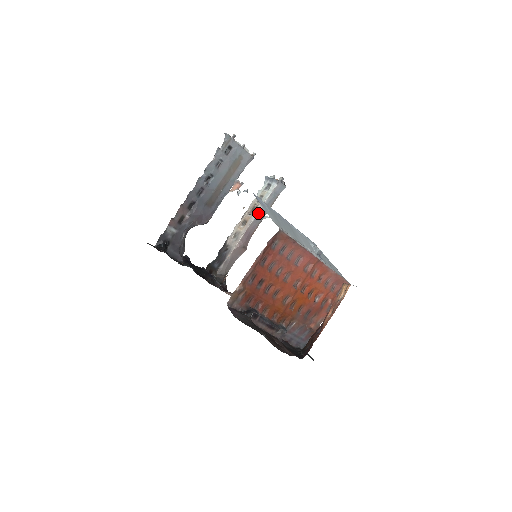
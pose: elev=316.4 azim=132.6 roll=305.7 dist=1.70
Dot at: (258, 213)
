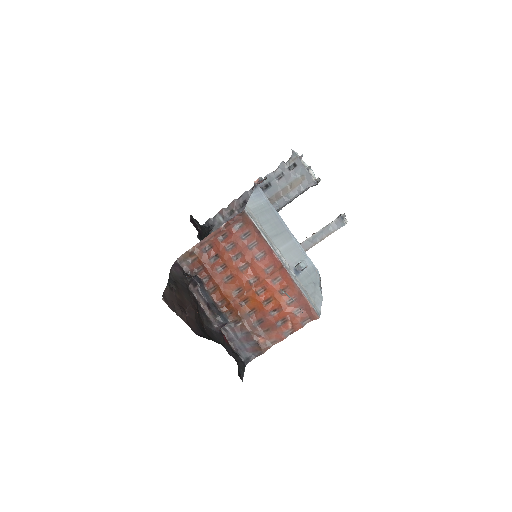
Dot at: (308, 239)
